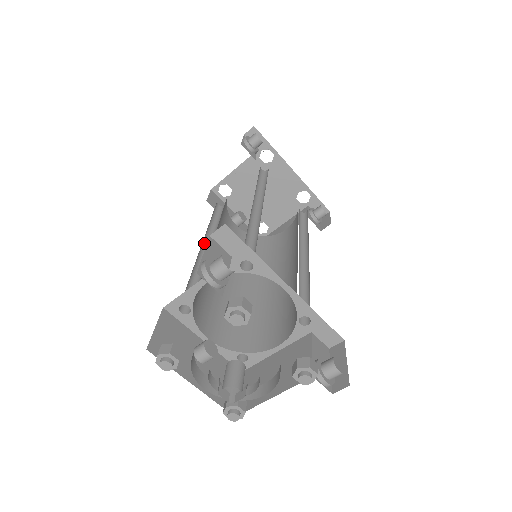
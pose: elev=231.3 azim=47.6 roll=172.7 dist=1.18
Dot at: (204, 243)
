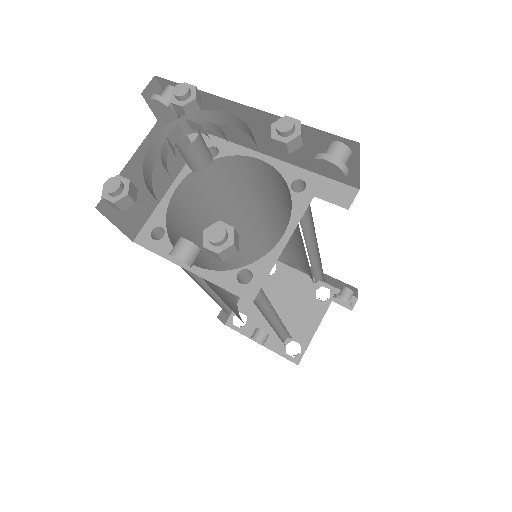
Dot at: occluded
